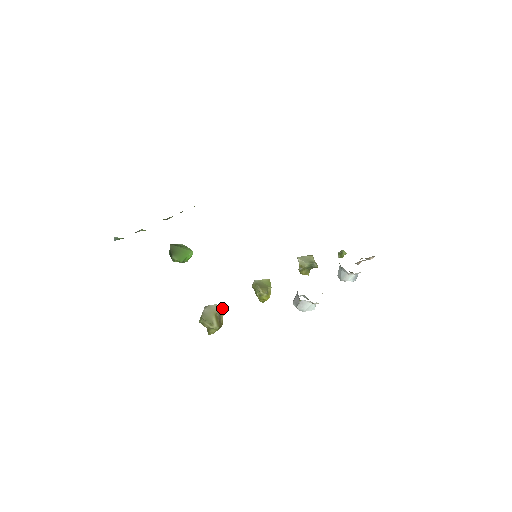
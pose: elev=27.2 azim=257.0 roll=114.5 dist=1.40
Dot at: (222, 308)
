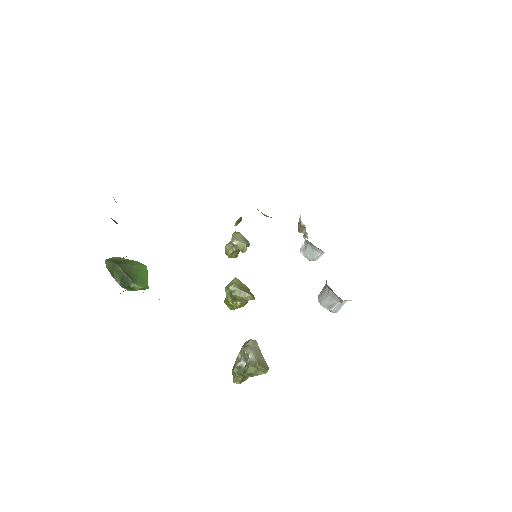
Dot at: (255, 341)
